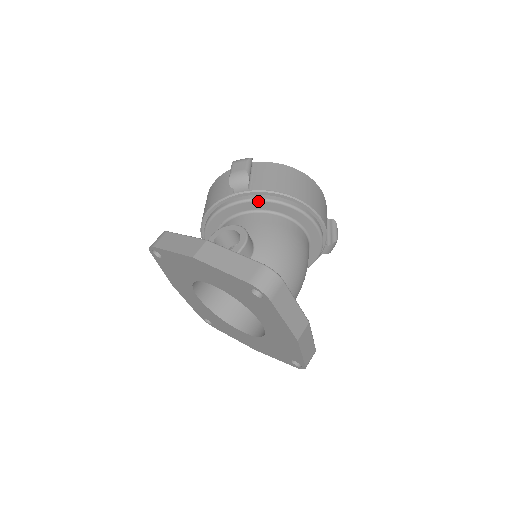
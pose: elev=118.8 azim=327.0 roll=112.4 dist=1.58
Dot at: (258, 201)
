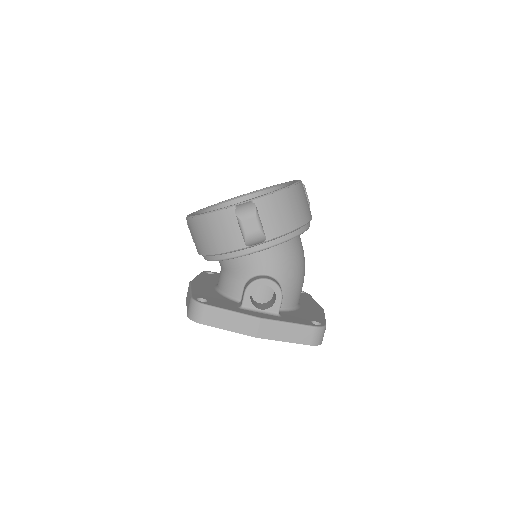
Dot at: occluded
